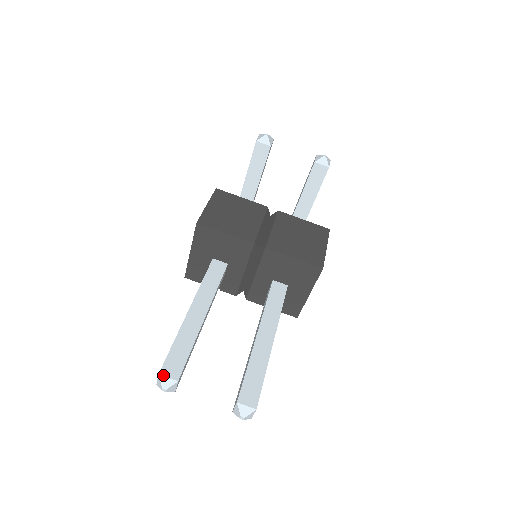
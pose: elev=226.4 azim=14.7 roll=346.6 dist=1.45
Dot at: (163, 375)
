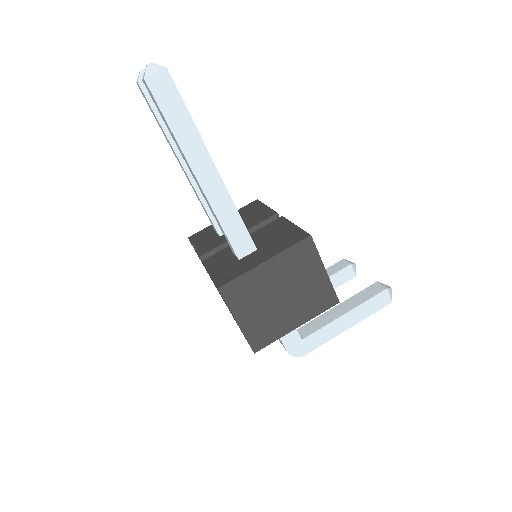
Dot at: occluded
